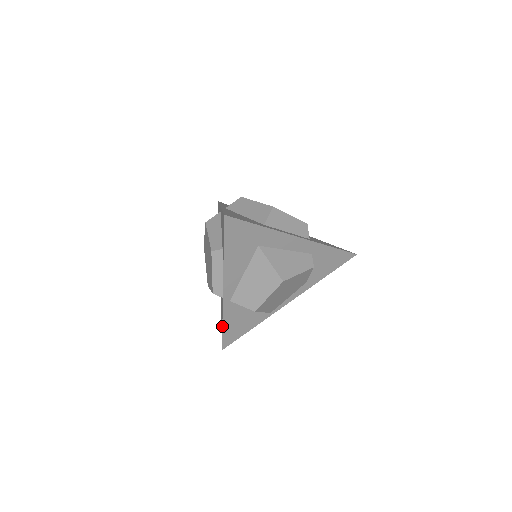
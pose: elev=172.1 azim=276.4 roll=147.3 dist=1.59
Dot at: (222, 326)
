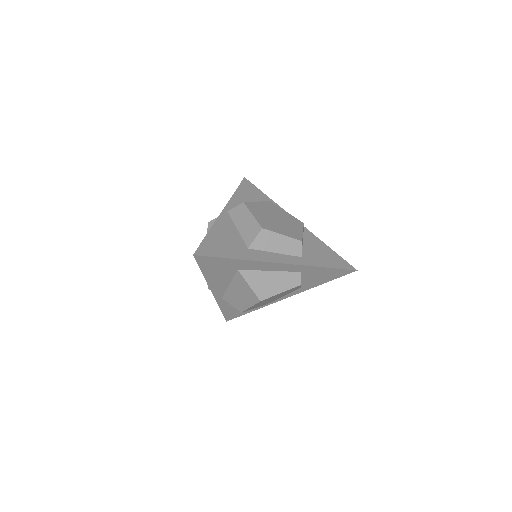
Dot at: occluded
